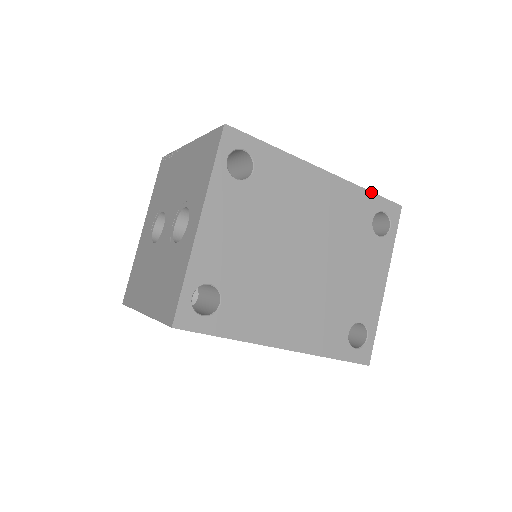
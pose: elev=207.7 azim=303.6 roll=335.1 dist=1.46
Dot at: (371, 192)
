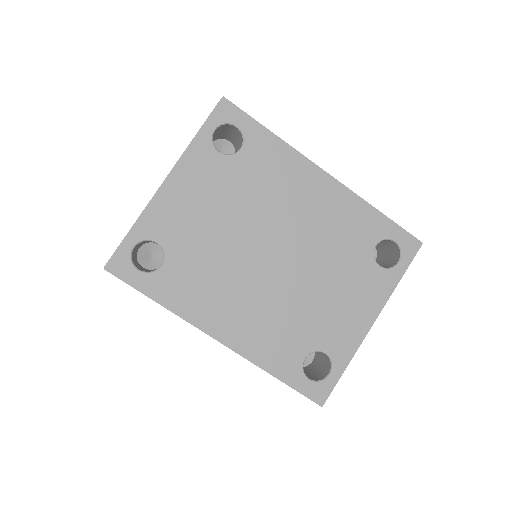
Dot at: (383, 214)
